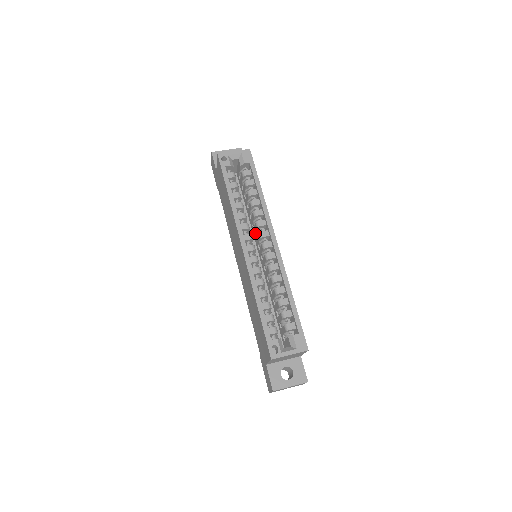
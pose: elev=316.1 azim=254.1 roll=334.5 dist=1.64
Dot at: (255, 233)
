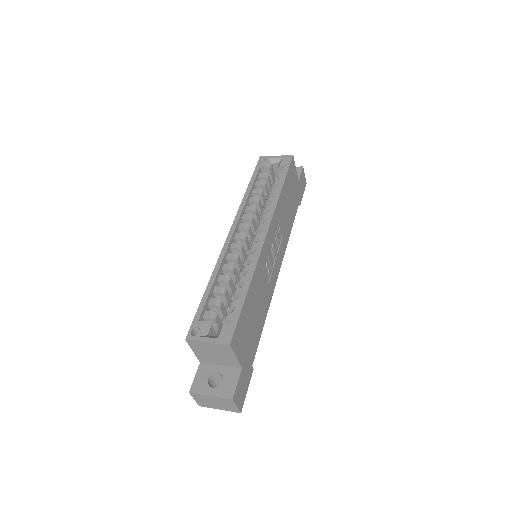
Dot at: occluded
